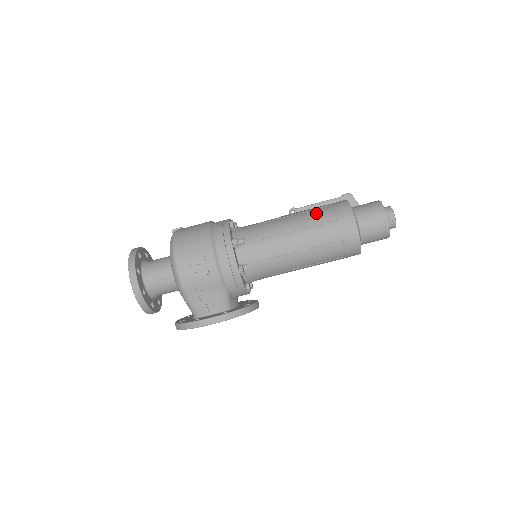
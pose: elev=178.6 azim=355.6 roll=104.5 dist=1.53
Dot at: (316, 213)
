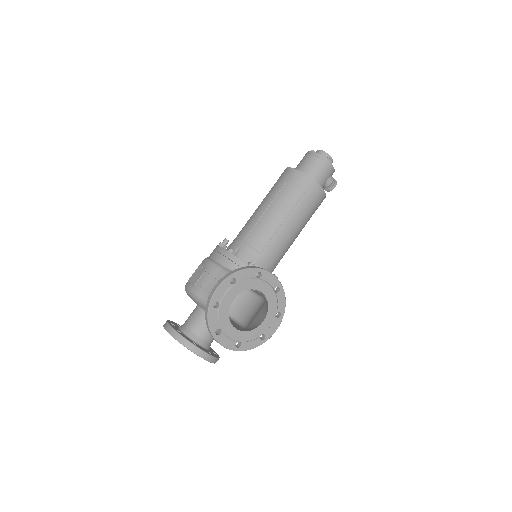
Dot at: occluded
